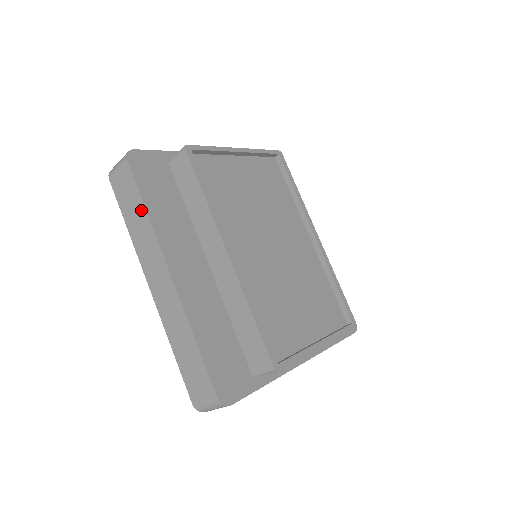
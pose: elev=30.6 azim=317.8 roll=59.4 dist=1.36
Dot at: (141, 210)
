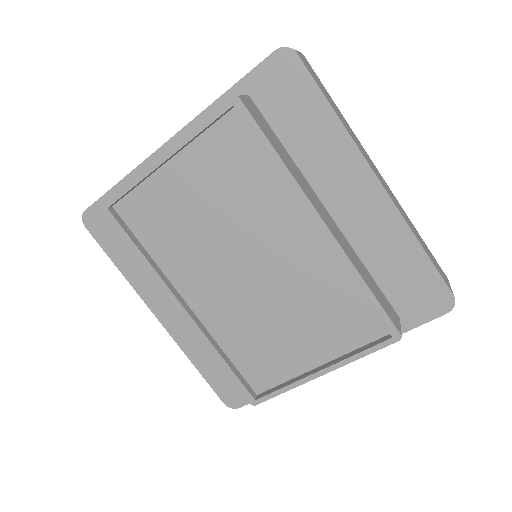
Dot at: occluded
